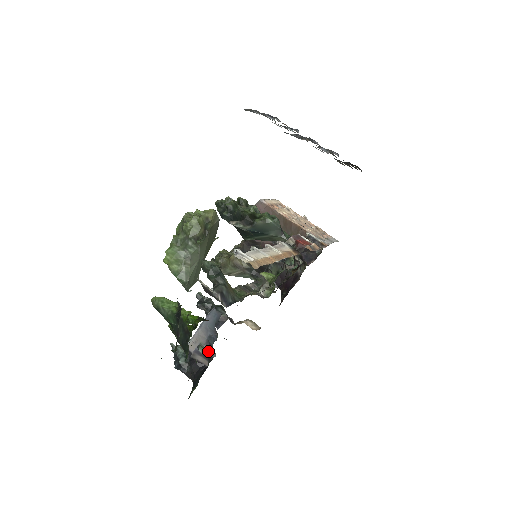
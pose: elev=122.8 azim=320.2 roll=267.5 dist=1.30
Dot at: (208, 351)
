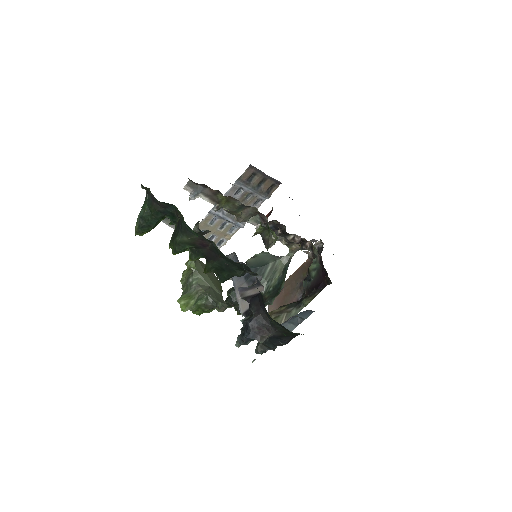
Dot at: (254, 284)
